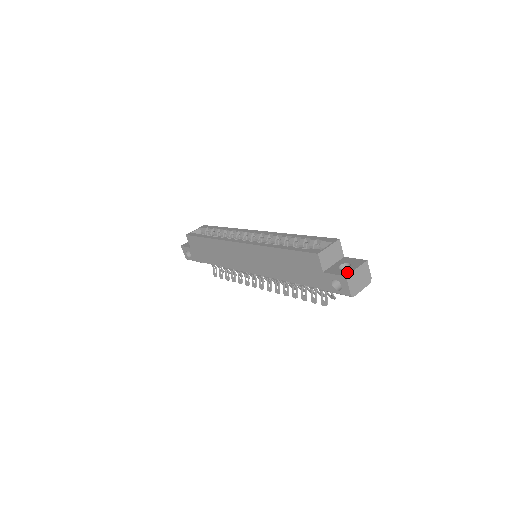
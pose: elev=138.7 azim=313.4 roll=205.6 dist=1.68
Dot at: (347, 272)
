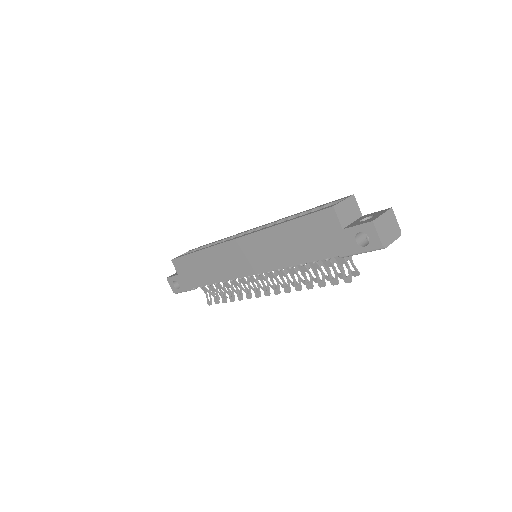
Dot at: (372, 219)
